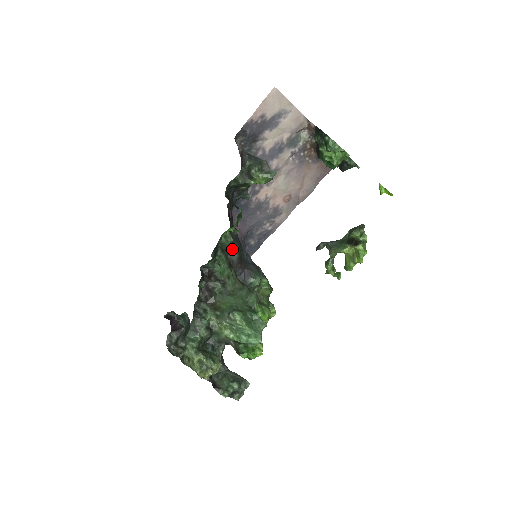
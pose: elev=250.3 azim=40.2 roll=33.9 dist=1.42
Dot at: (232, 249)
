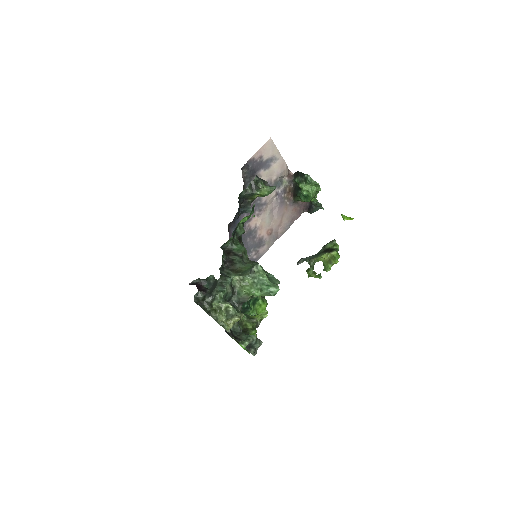
Dot at: (241, 243)
